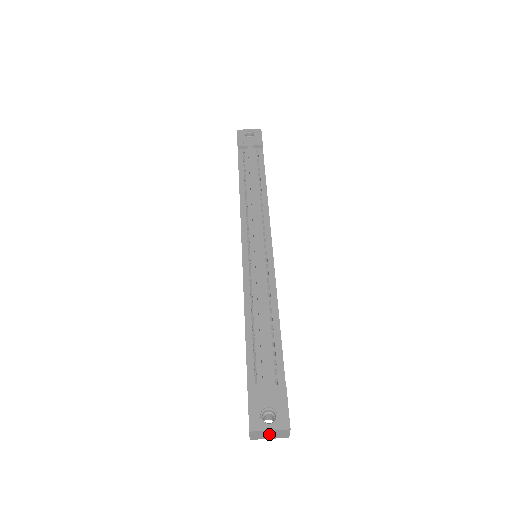
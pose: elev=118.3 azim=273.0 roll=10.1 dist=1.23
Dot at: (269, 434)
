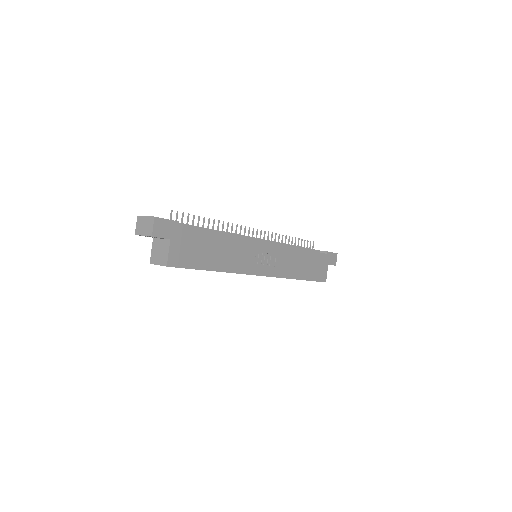
Dot at: (145, 225)
